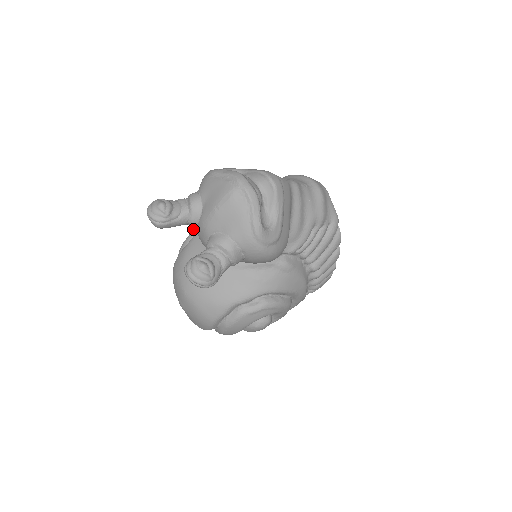
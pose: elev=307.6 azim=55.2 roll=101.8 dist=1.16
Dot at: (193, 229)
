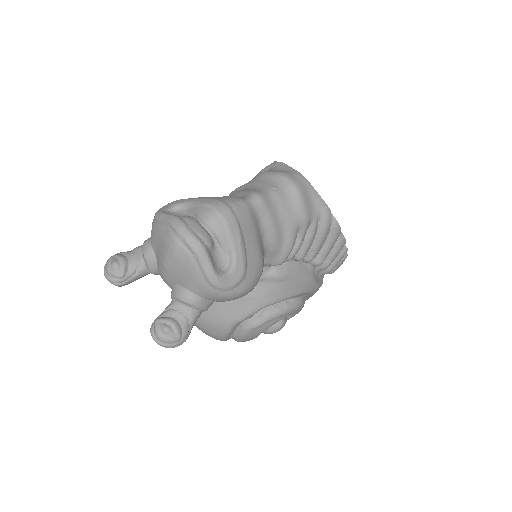
Dot at: occluded
